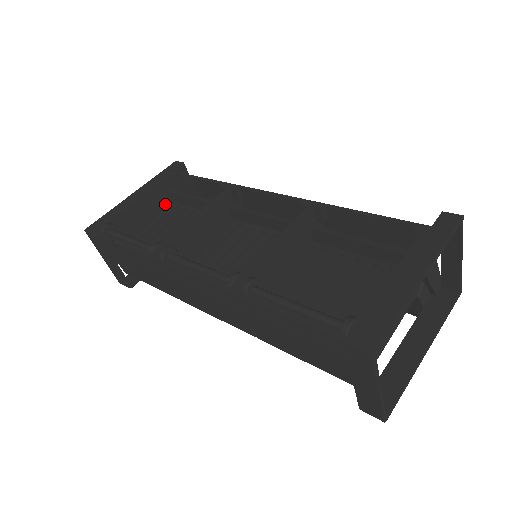
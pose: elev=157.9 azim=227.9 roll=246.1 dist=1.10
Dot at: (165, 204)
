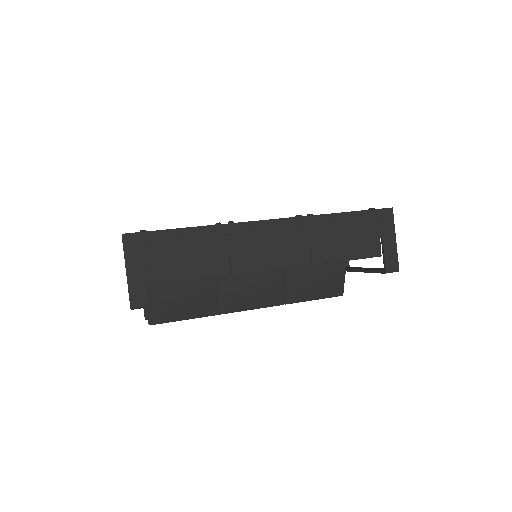
Dot at: occluded
